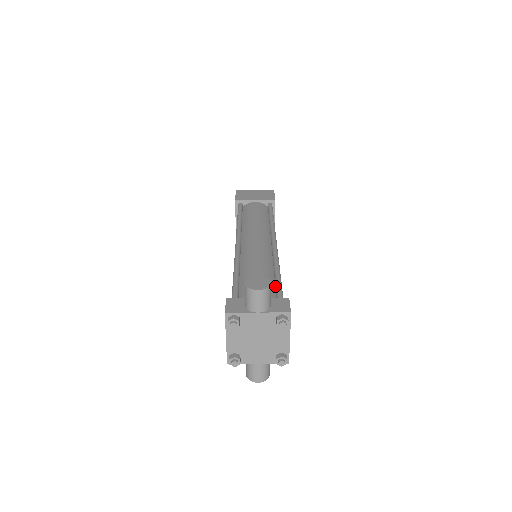
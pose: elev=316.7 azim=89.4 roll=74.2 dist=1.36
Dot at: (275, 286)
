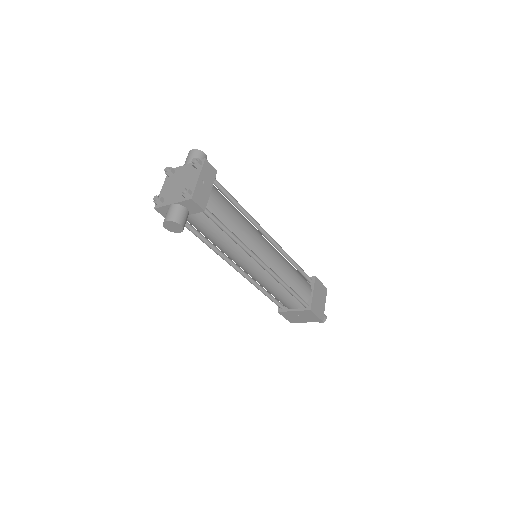
Dot at: (225, 194)
